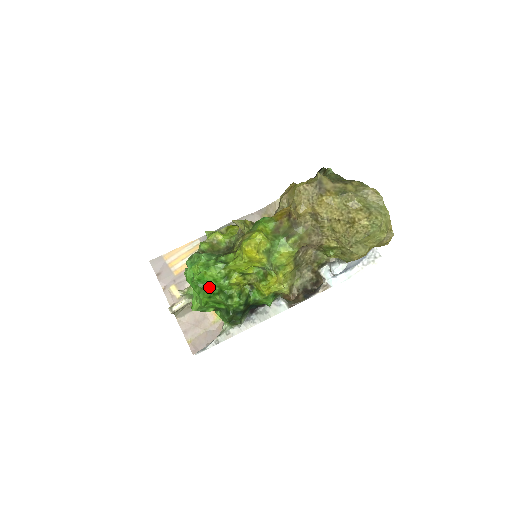
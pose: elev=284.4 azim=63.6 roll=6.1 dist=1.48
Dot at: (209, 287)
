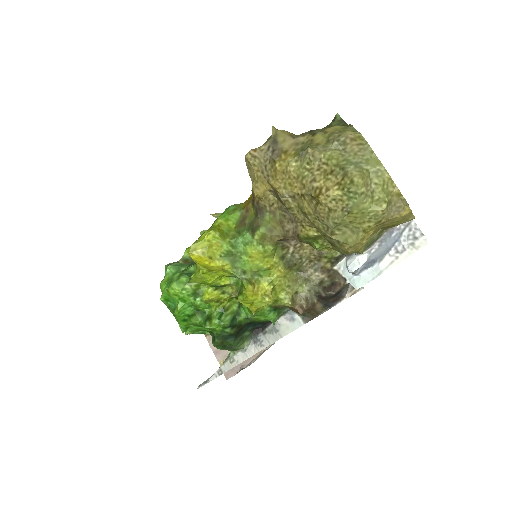
Dot at: (176, 309)
